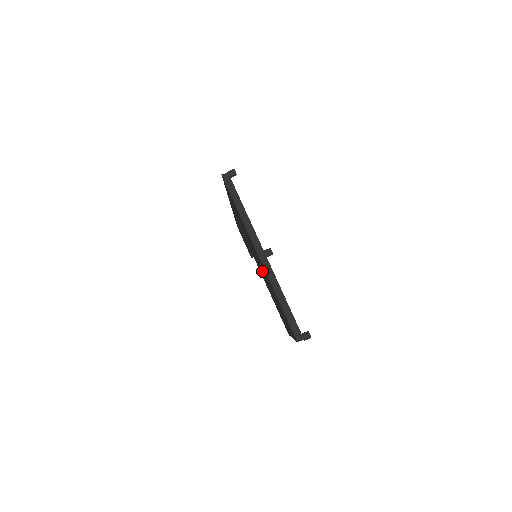
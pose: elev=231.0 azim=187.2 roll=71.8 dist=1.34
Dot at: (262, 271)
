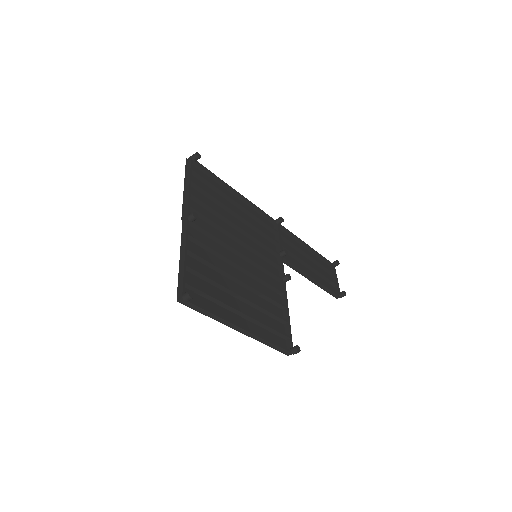
Dot at: (233, 259)
